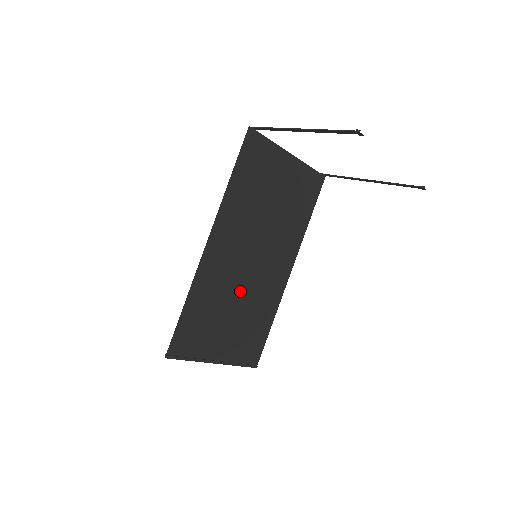
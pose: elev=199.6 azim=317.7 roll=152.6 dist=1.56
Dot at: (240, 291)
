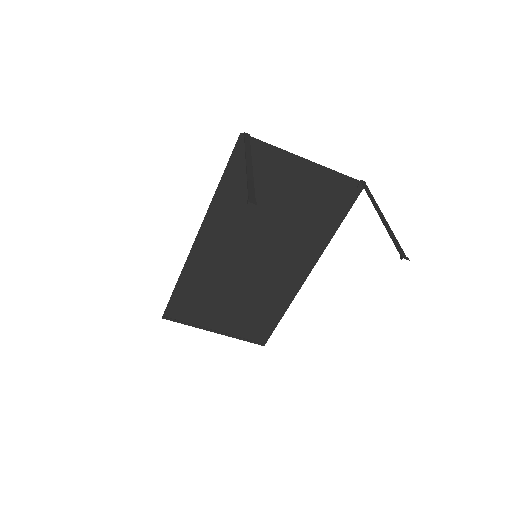
Dot at: (239, 282)
